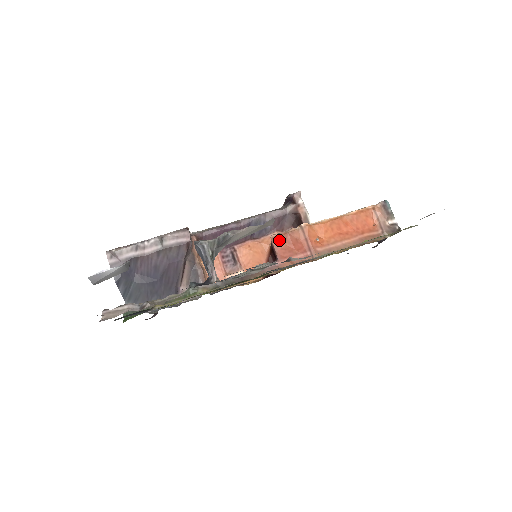
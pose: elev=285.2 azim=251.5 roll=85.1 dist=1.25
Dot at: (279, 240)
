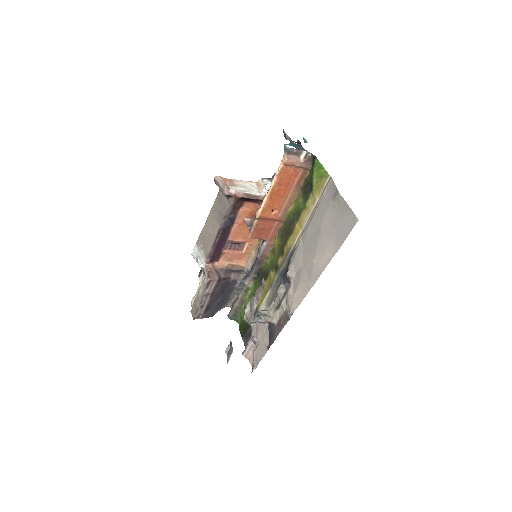
Dot at: (255, 235)
